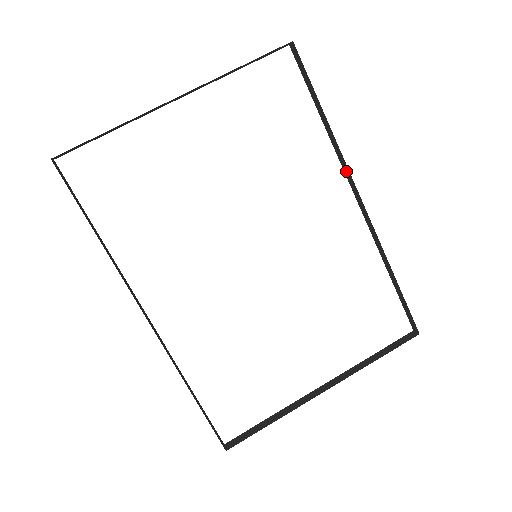
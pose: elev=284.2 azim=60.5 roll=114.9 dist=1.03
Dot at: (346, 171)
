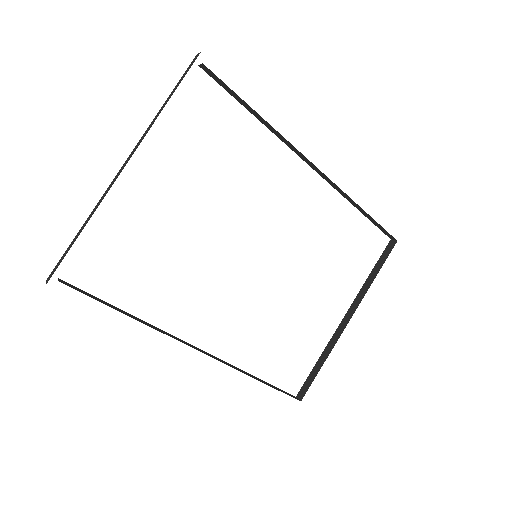
Dot at: (293, 149)
